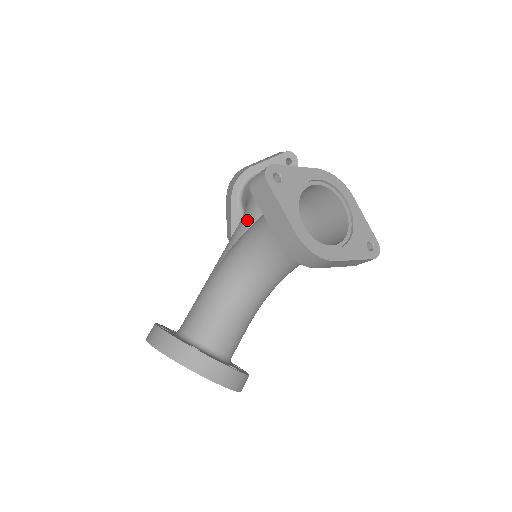
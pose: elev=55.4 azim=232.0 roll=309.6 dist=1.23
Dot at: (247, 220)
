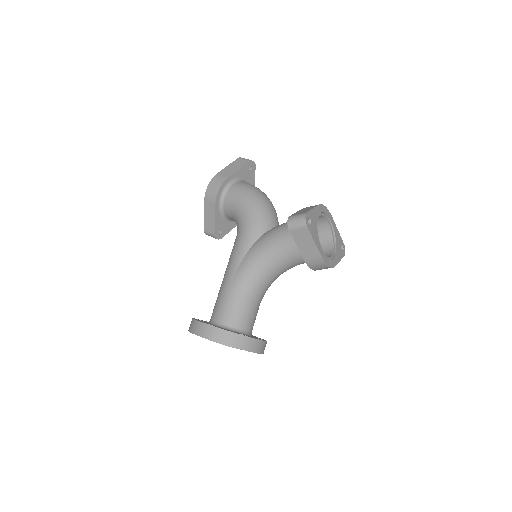
Dot at: (253, 233)
